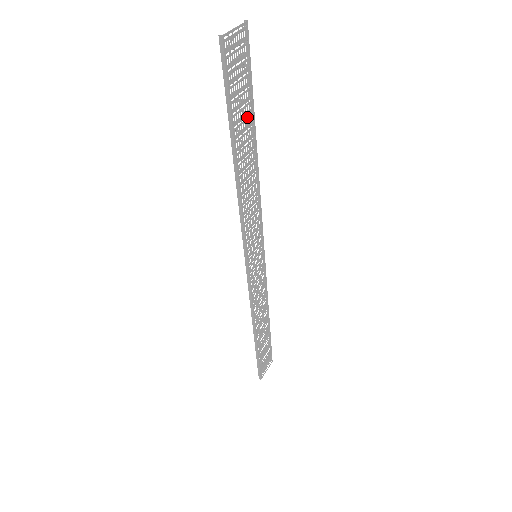
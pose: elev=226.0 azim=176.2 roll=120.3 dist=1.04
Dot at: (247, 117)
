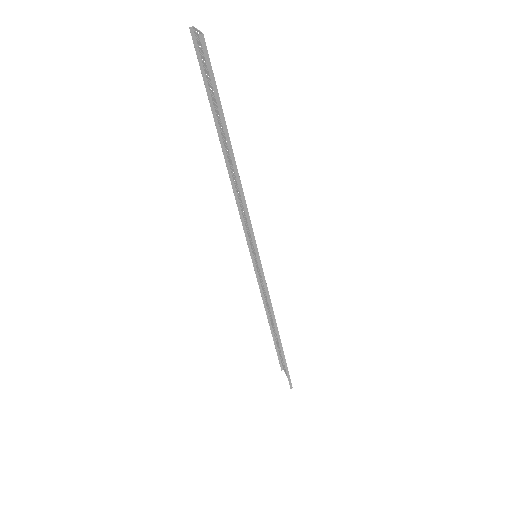
Dot at: (218, 117)
